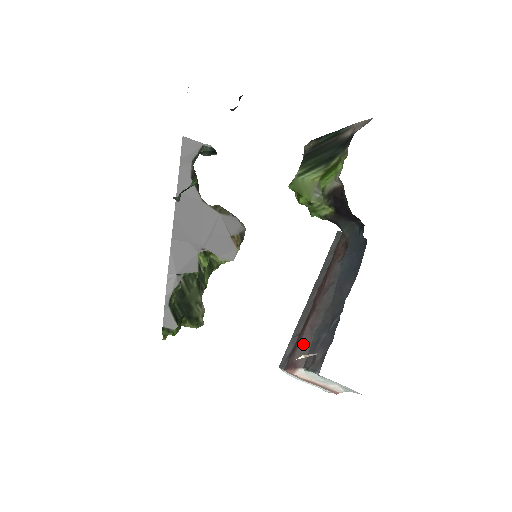
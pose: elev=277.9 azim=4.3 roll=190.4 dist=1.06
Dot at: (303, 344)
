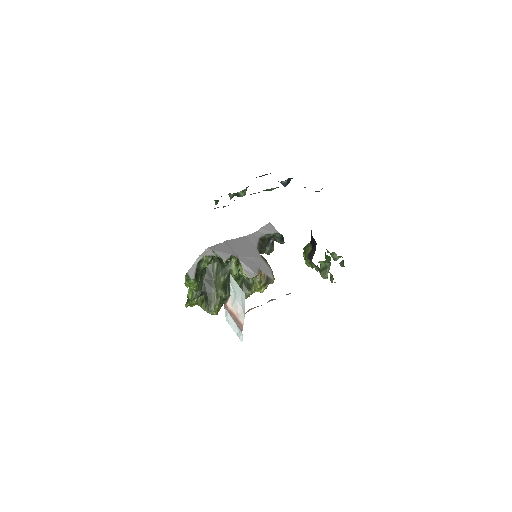
Dot at: occluded
